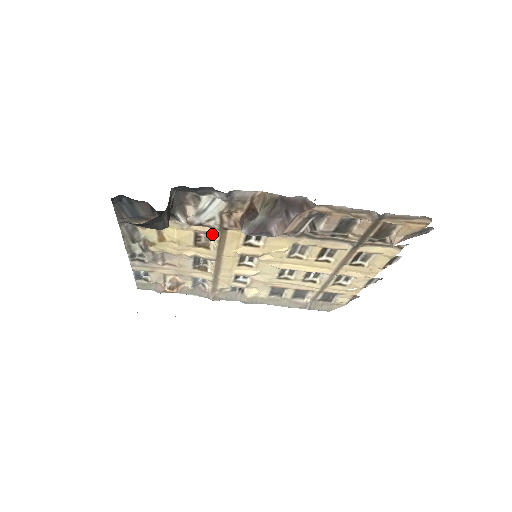
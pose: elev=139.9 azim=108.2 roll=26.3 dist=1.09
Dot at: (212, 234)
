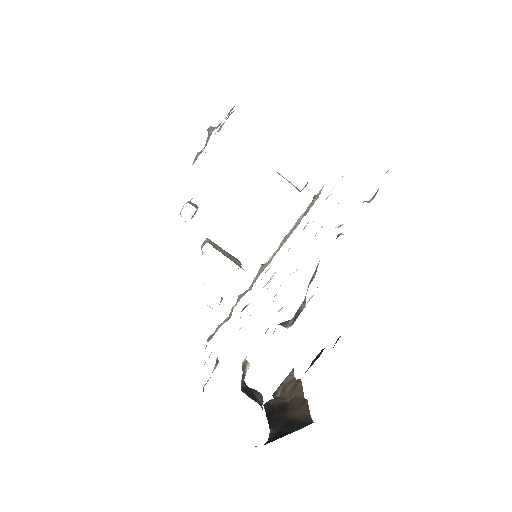
Dot at: occluded
